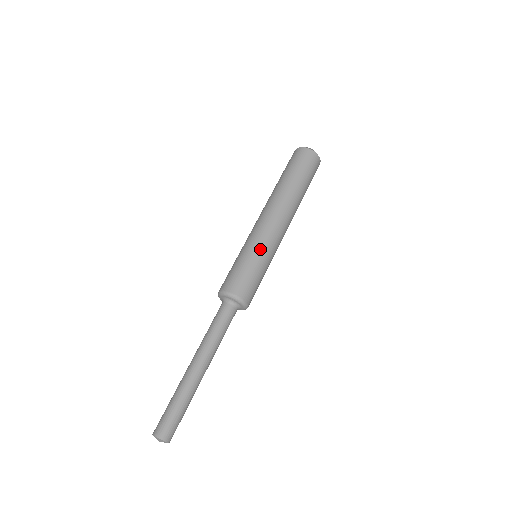
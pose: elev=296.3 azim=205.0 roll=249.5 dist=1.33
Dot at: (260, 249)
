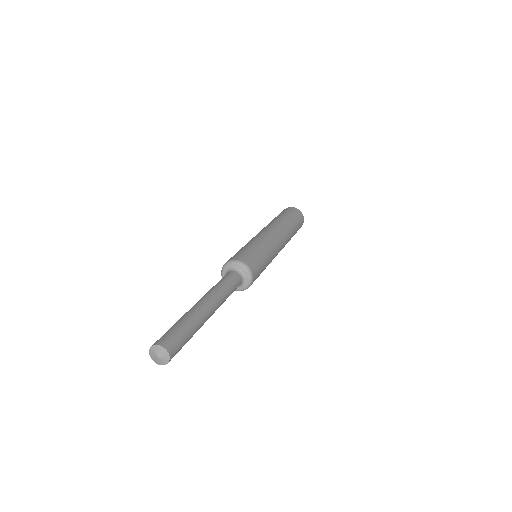
Dot at: (251, 241)
